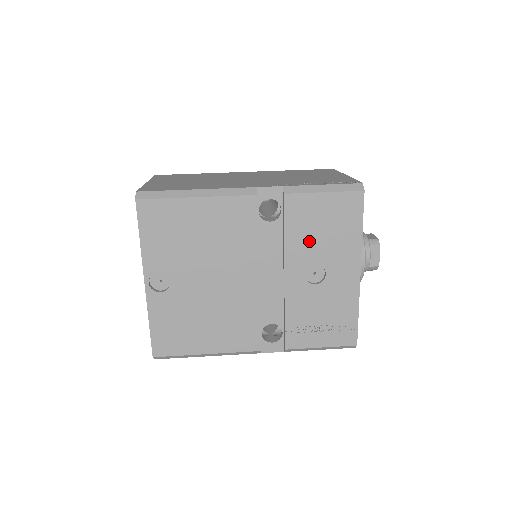
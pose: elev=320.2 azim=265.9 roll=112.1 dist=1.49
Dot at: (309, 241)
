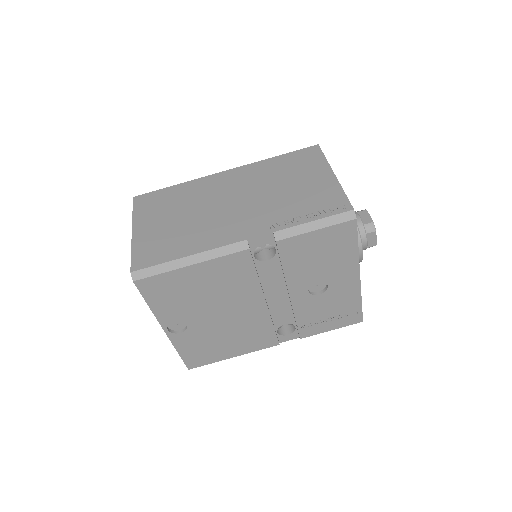
Dot at: (308, 268)
